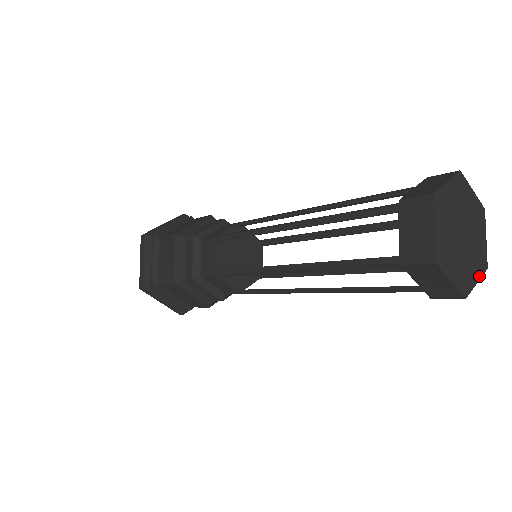
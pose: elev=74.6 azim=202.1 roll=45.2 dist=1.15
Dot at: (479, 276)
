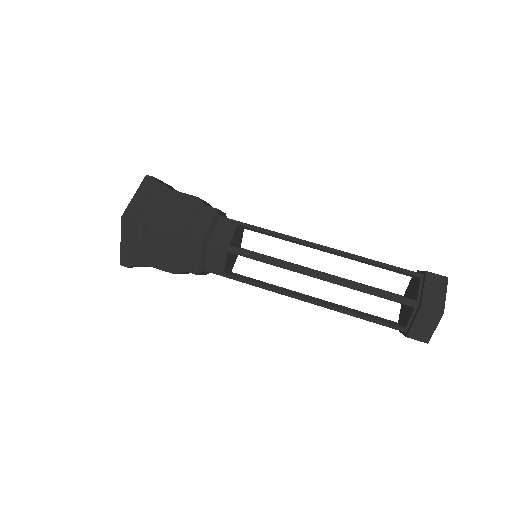
Dot at: occluded
